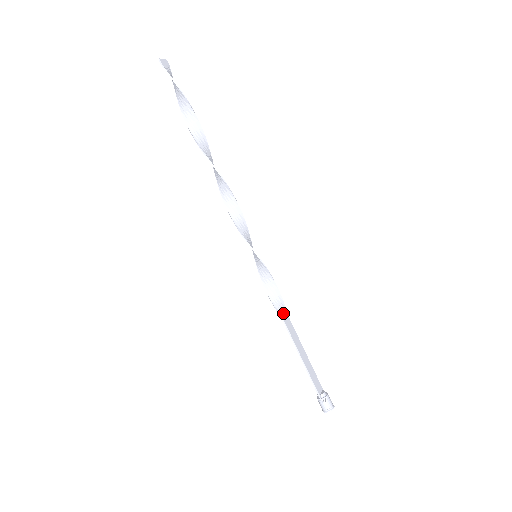
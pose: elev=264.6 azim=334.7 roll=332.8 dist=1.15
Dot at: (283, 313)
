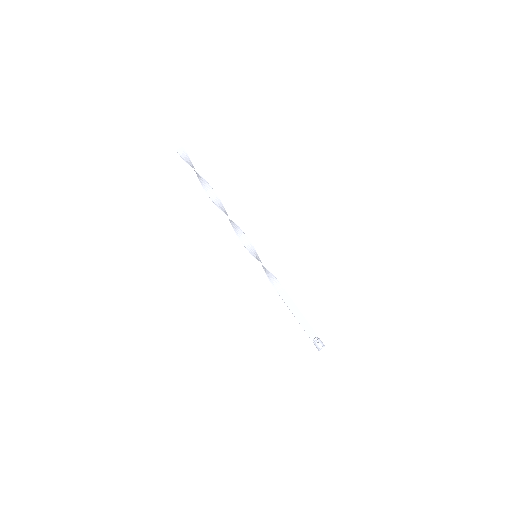
Dot at: (280, 290)
